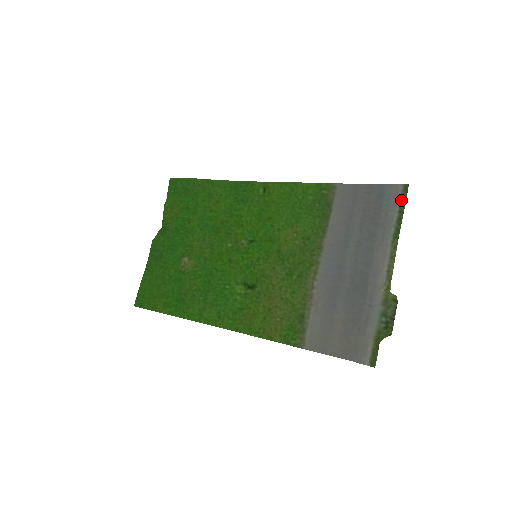
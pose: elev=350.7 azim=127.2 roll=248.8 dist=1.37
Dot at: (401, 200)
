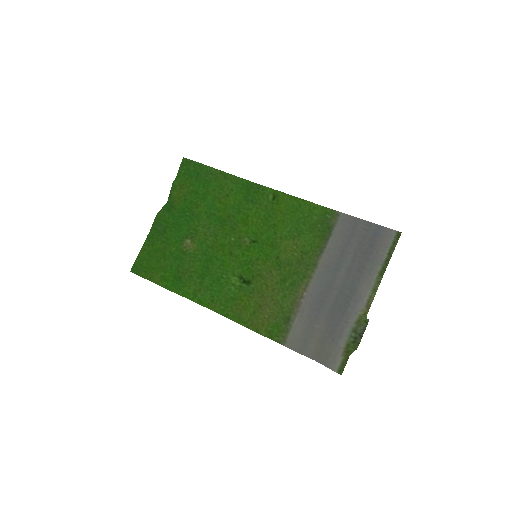
Dot at: (392, 244)
